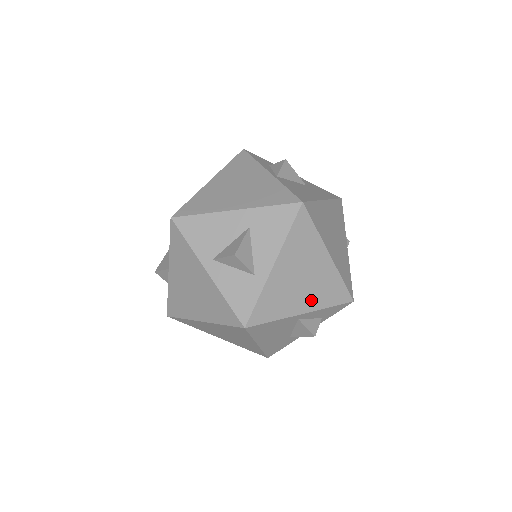
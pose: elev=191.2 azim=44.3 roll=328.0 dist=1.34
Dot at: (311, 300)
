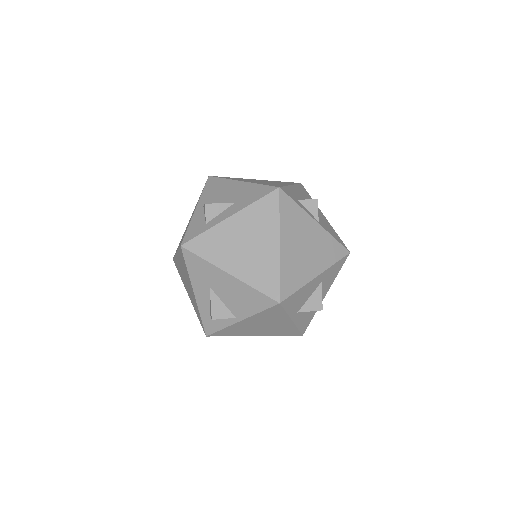
Dot at: occluded
